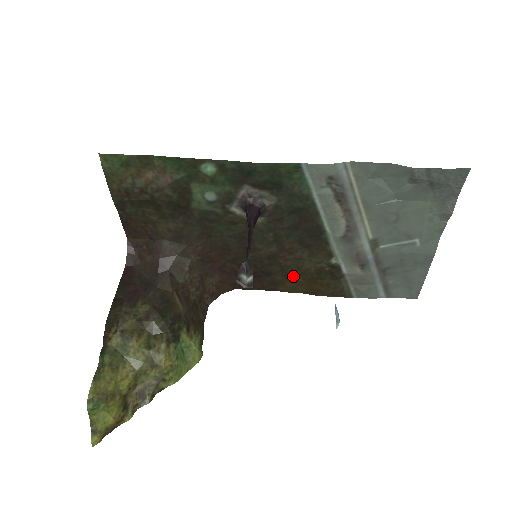
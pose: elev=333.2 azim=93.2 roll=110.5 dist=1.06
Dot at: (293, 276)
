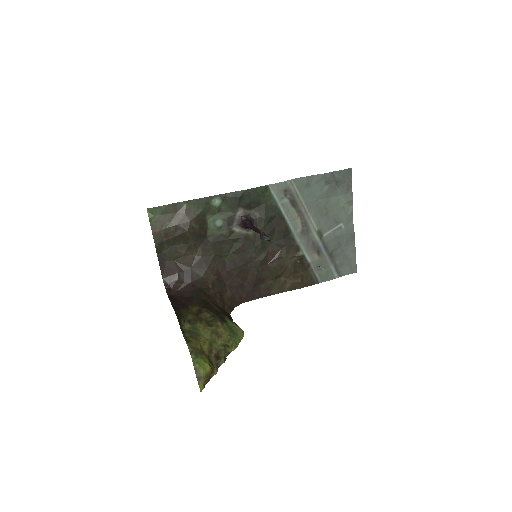
Dot at: (278, 277)
